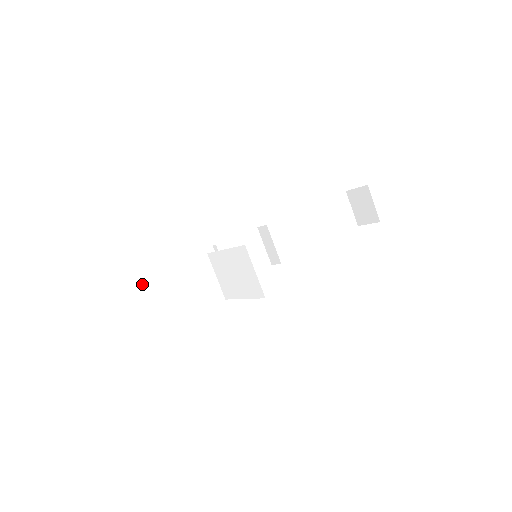
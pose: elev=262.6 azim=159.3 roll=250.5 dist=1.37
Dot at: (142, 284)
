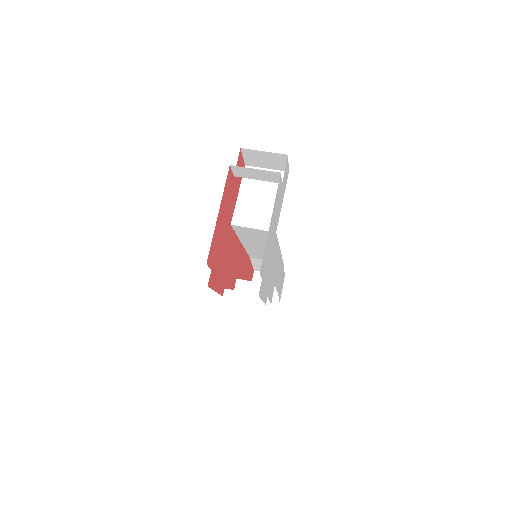
Dot at: occluded
